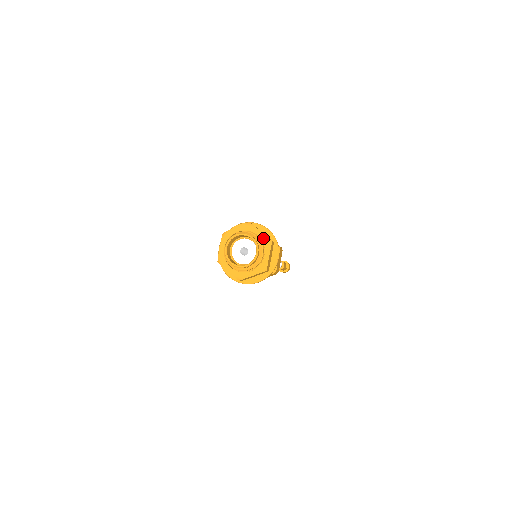
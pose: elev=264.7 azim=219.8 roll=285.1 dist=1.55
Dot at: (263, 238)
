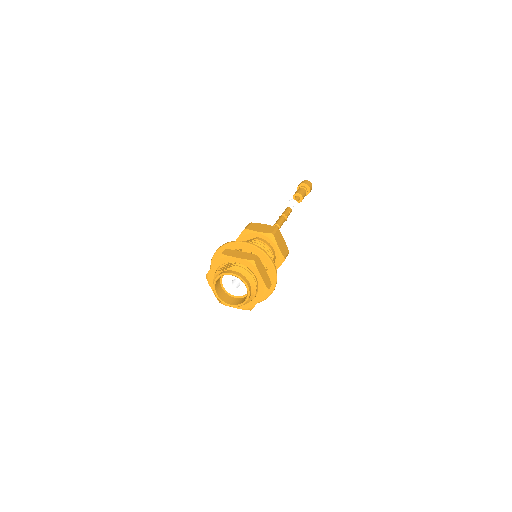
Dot at: (260, 283)
